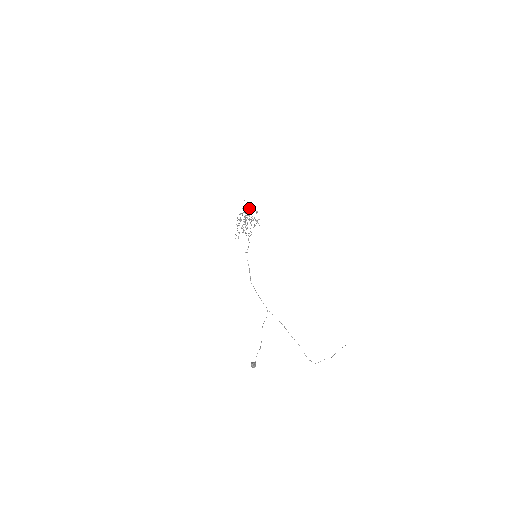
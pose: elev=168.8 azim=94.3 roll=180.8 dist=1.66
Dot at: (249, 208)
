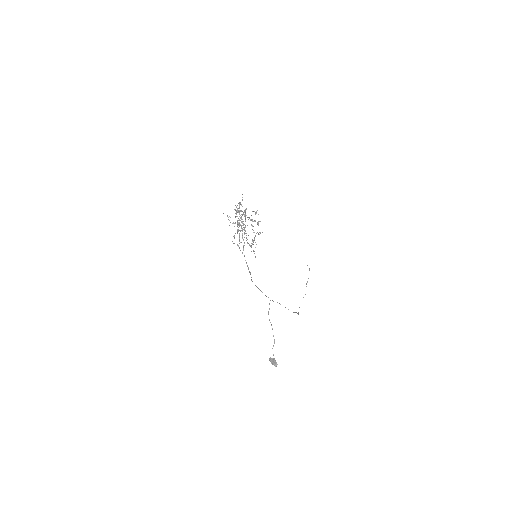
Dot at: (239, 202)
